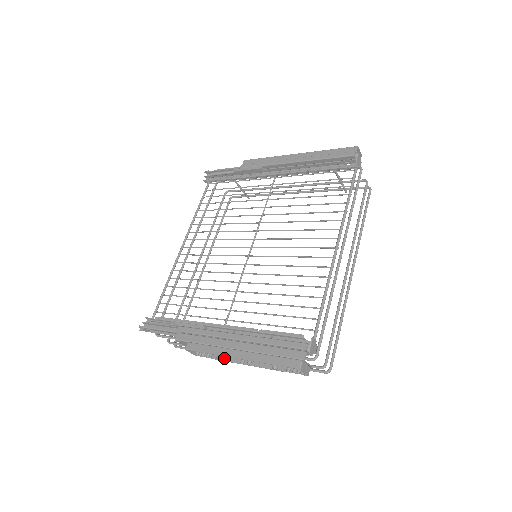
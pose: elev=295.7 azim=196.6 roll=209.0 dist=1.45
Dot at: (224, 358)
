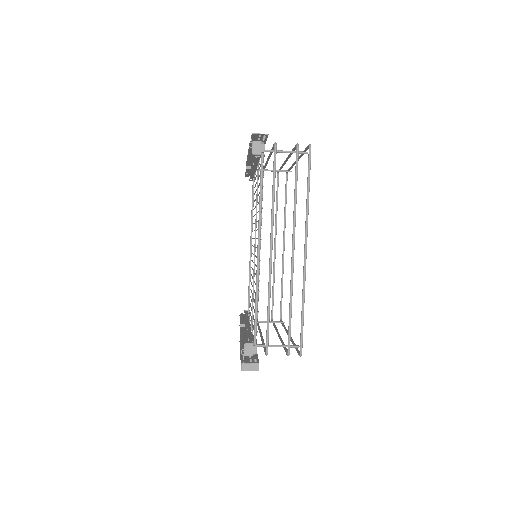
Dot at: occluded
